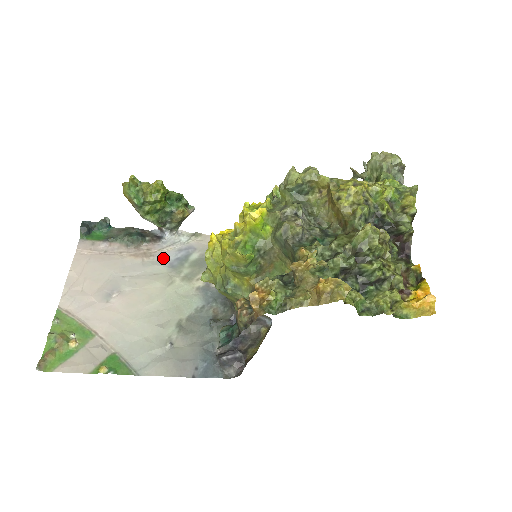
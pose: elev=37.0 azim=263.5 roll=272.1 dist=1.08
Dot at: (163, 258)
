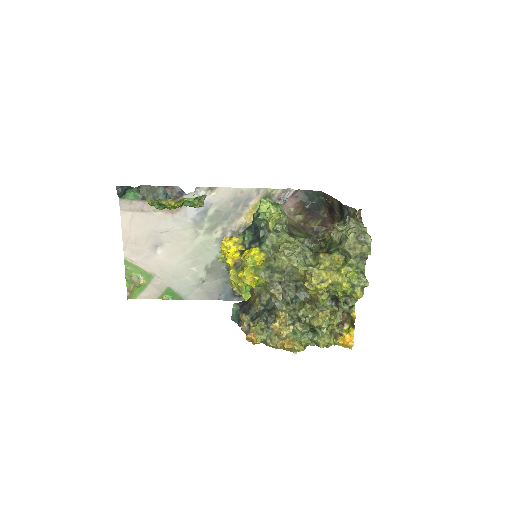
Dot at: (187, 214)
